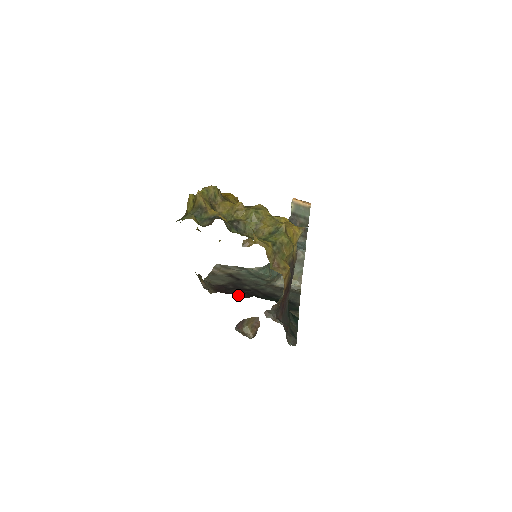
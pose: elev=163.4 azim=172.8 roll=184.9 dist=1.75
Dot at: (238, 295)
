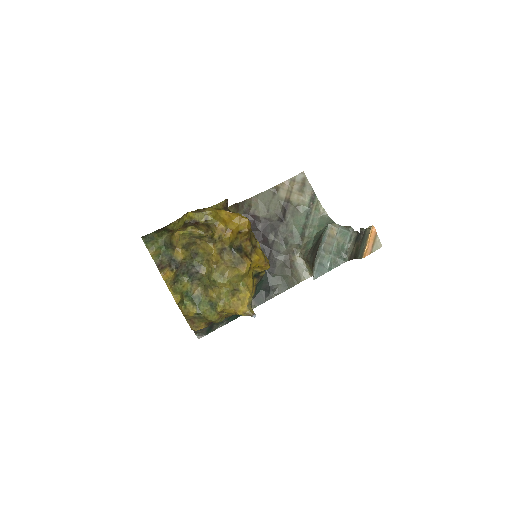
Dot at: occluded
